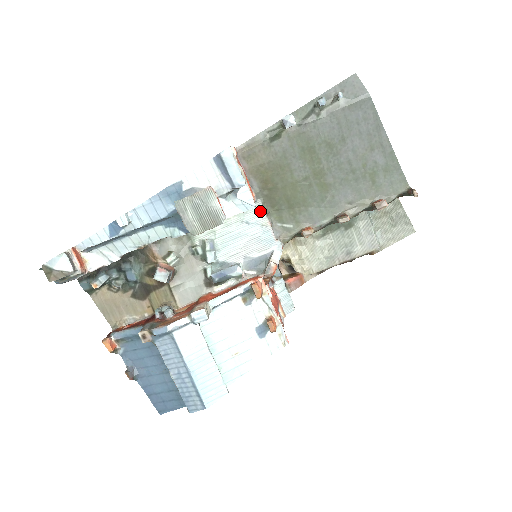
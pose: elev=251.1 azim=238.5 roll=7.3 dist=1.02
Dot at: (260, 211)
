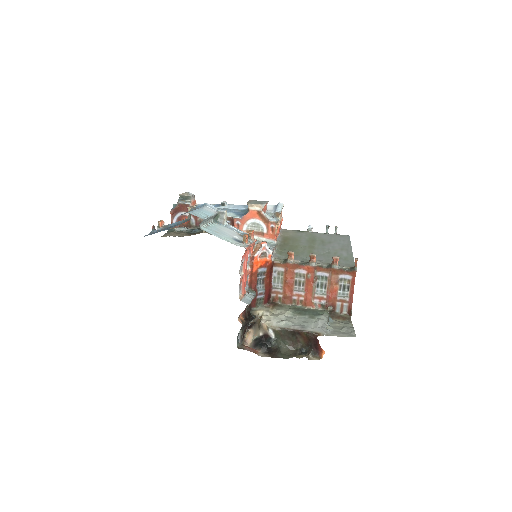
Dot at: (274, 245)
